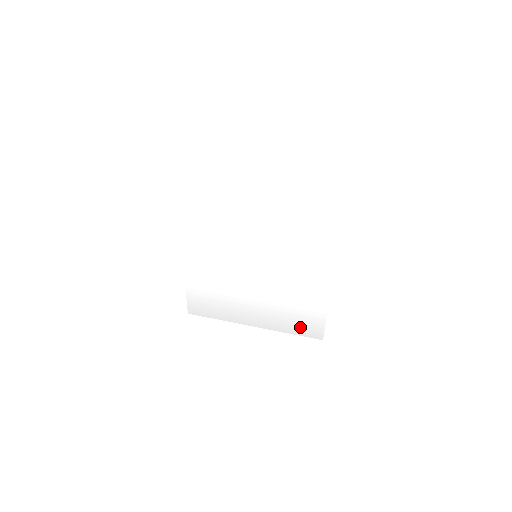
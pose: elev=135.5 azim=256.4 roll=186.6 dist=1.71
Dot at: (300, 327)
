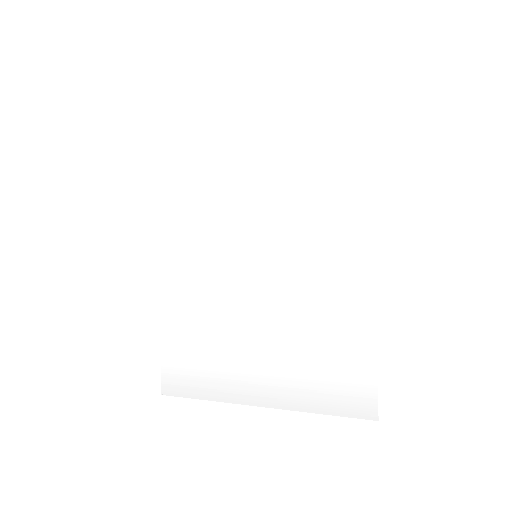
Dot at: (334, 394)
